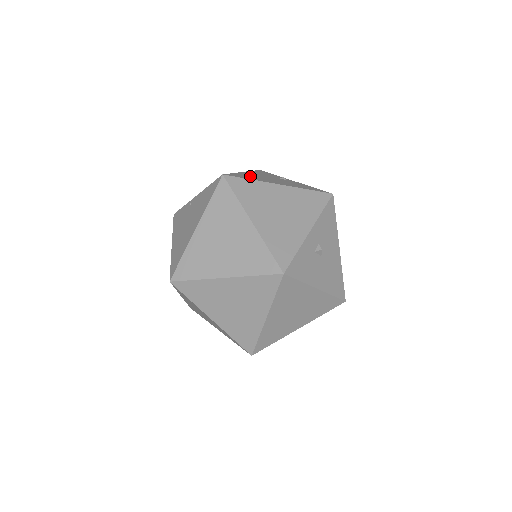
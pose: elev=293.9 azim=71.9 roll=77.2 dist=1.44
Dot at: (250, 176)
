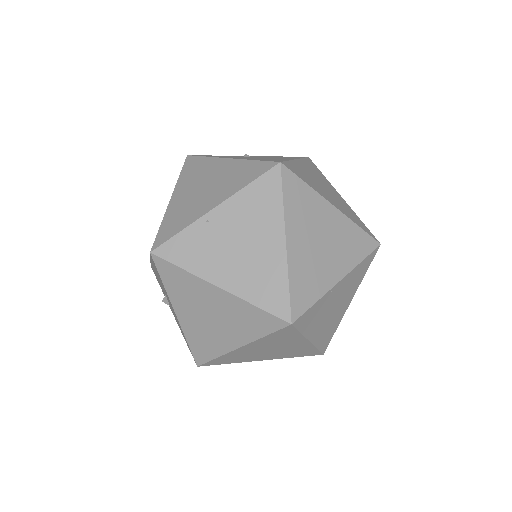
Dot at: (263, 159)
